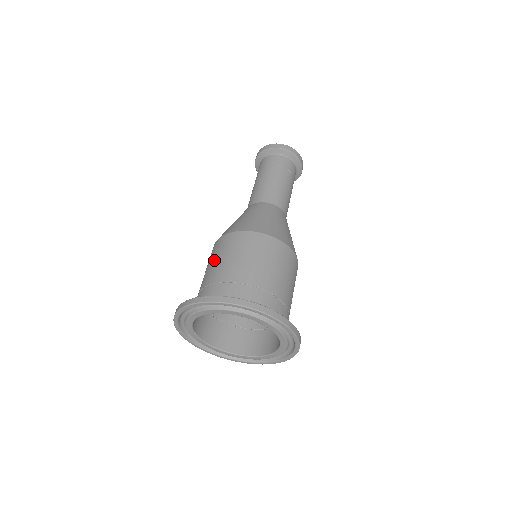
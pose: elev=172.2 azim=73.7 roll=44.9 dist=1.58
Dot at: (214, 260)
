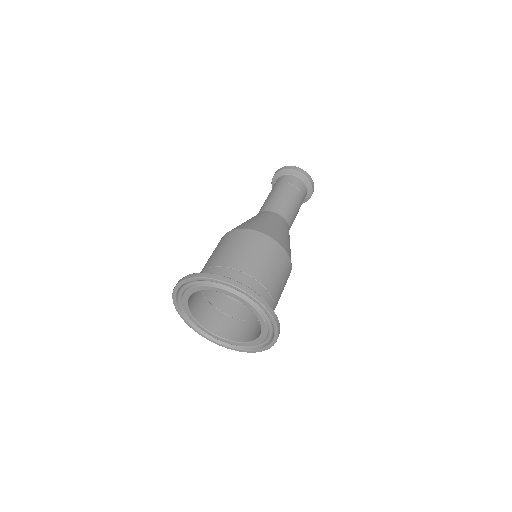
Dot at: occluded
